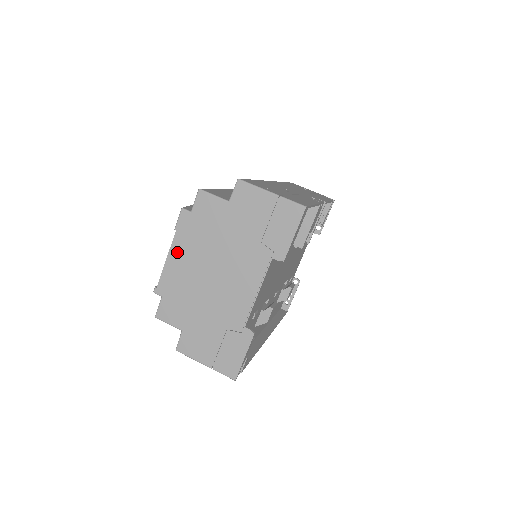
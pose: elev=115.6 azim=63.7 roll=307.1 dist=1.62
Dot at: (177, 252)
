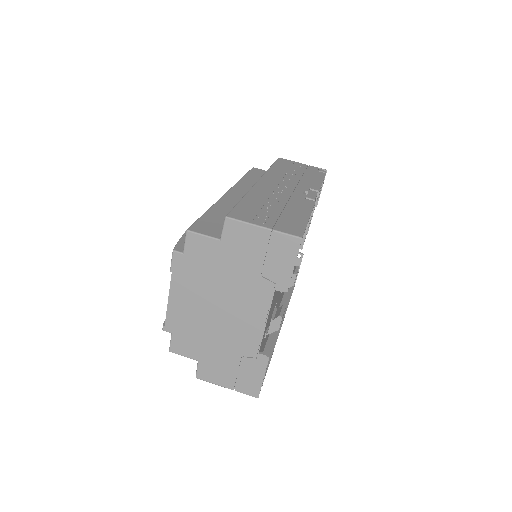
Dot at: (177, 292)
